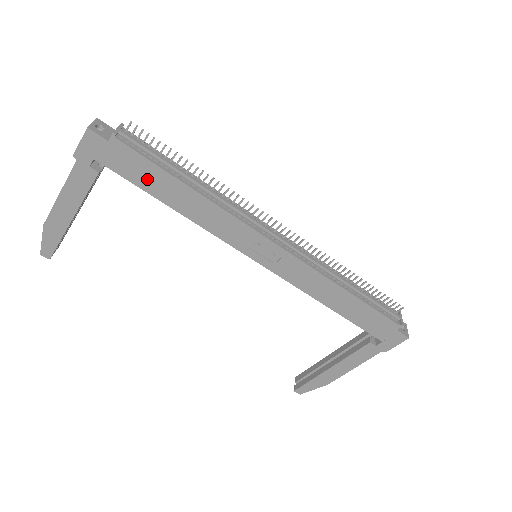
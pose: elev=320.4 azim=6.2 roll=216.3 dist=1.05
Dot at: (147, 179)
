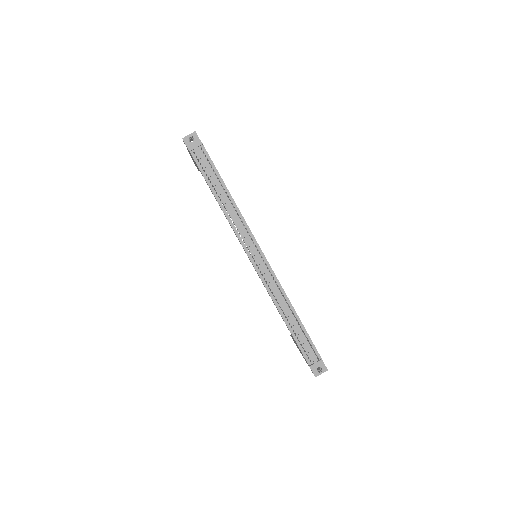
Dot at: occluded
